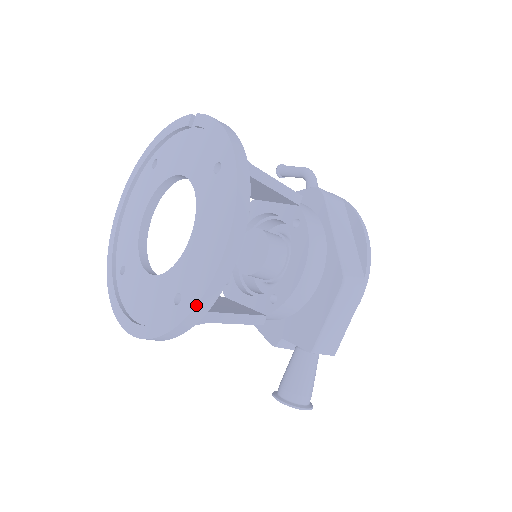
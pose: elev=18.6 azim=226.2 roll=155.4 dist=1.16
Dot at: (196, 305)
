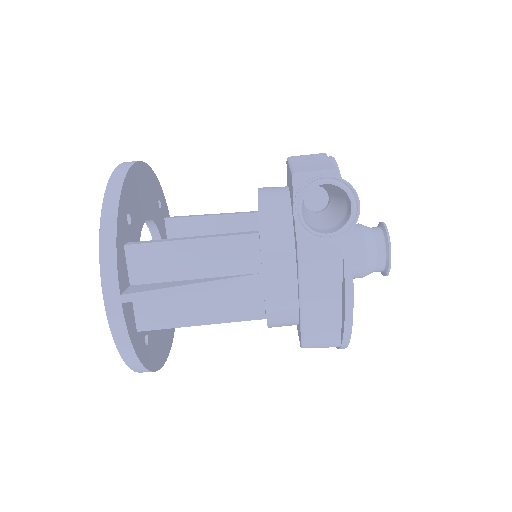
Dot at: (108, 181)
